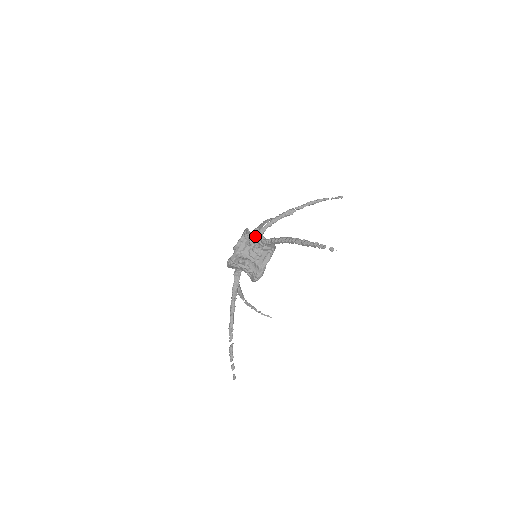
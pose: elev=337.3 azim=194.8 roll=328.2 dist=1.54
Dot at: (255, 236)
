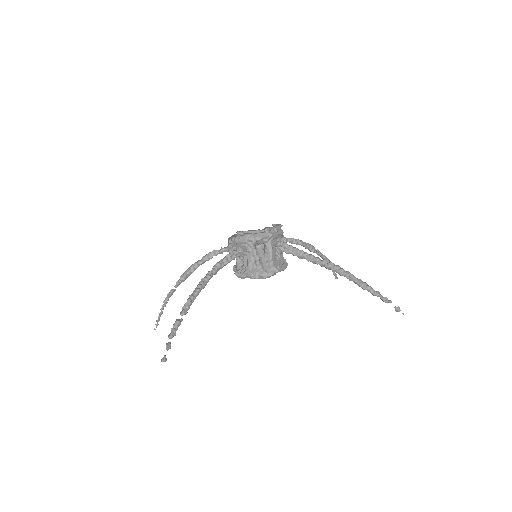
Dot at: (281, 238)
